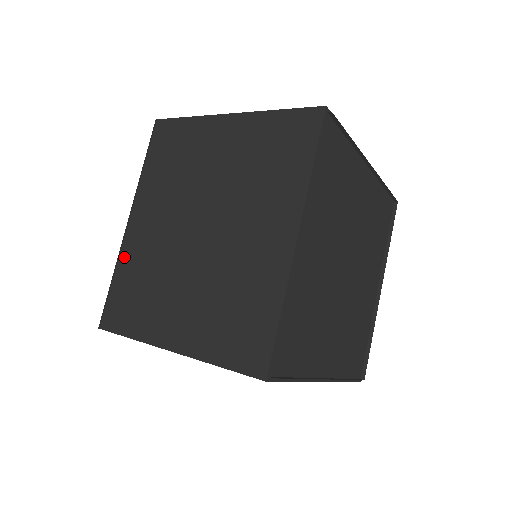
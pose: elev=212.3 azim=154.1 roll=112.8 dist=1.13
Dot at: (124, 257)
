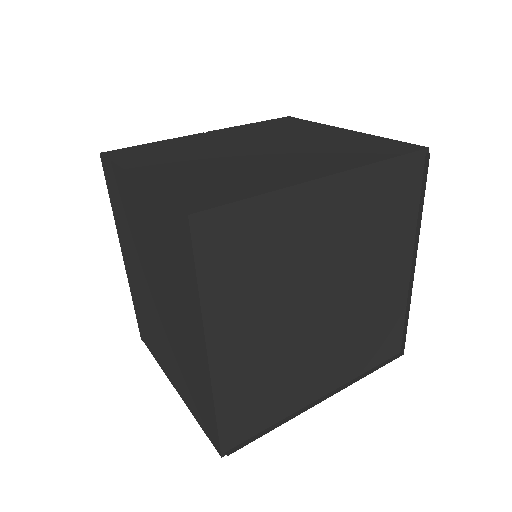
Dot at: (132, 290)
